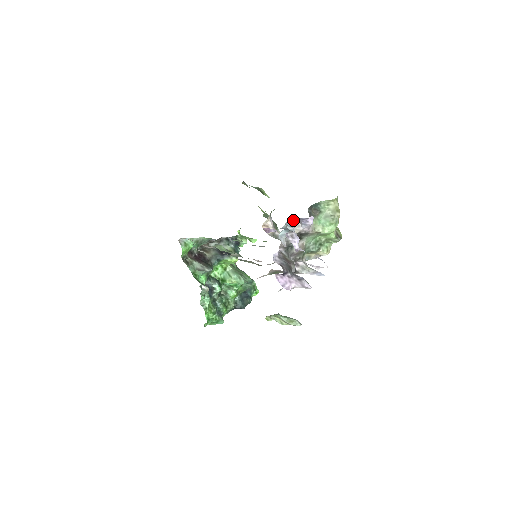
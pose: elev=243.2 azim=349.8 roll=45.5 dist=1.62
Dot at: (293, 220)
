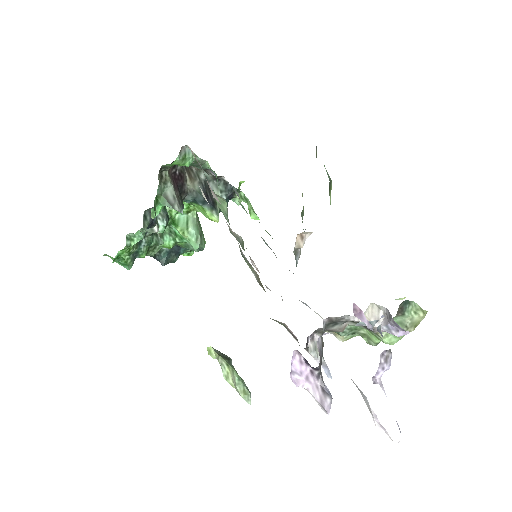
Dot at: (383, 312)
